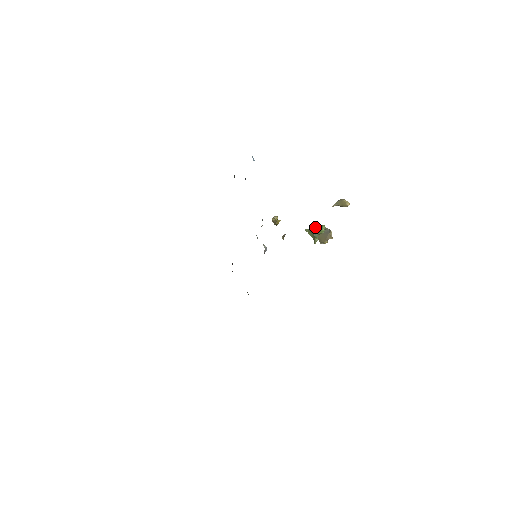
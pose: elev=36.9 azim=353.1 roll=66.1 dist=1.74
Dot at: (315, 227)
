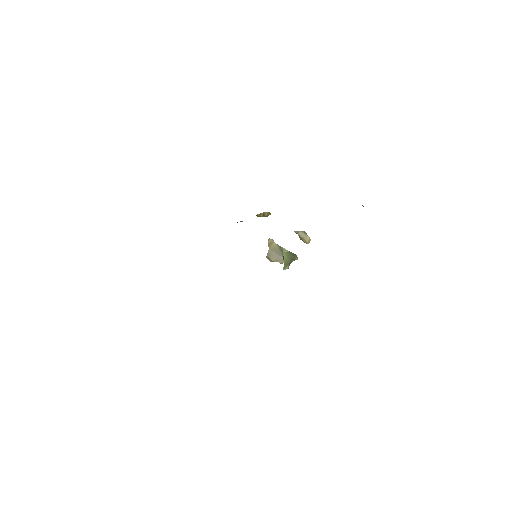
Dot at: (296, 256)
